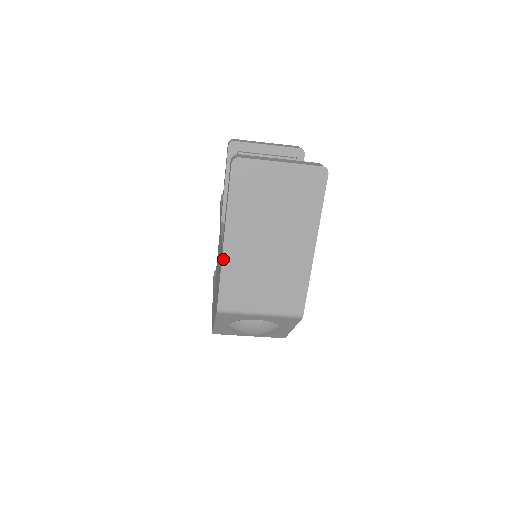
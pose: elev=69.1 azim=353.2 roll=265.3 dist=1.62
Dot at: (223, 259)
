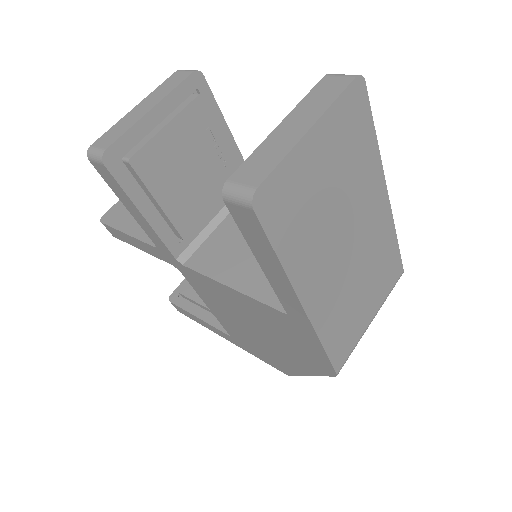
Dot at: (315, 327)
